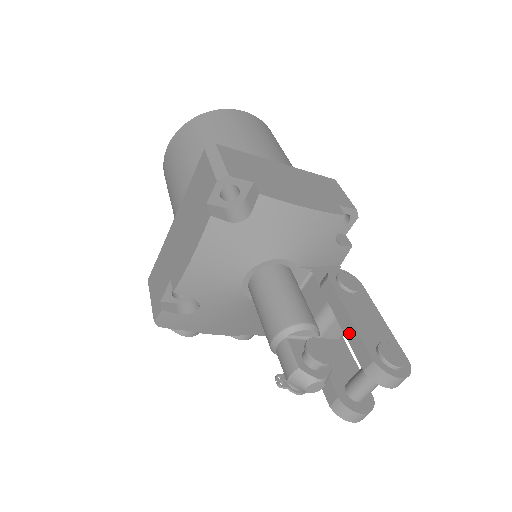
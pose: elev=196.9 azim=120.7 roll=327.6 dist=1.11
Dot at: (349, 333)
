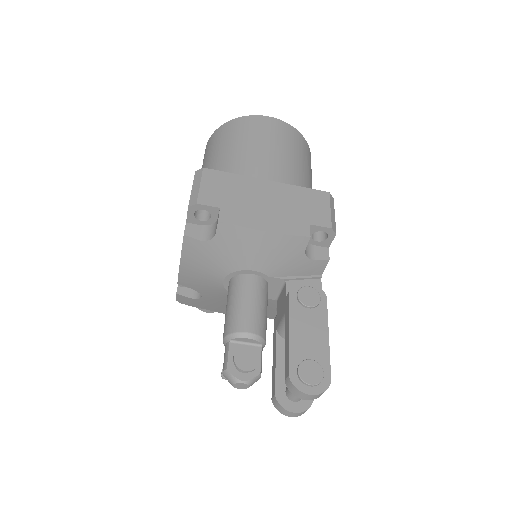
Dot at: (286, 345)
